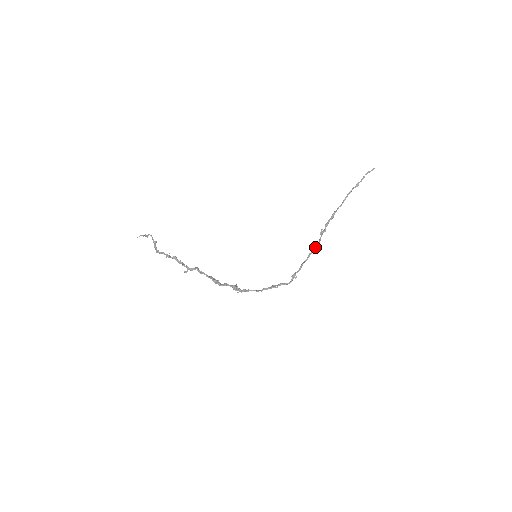
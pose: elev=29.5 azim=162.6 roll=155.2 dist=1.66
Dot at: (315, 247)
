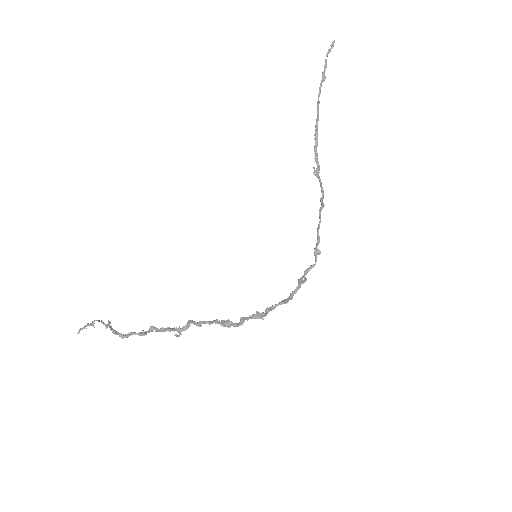
Dot at: (321, 198)
